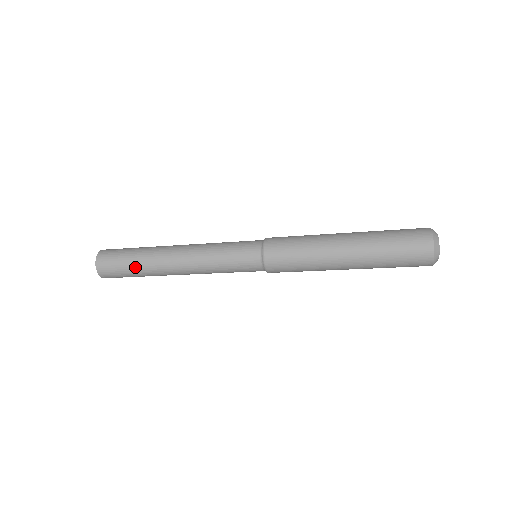
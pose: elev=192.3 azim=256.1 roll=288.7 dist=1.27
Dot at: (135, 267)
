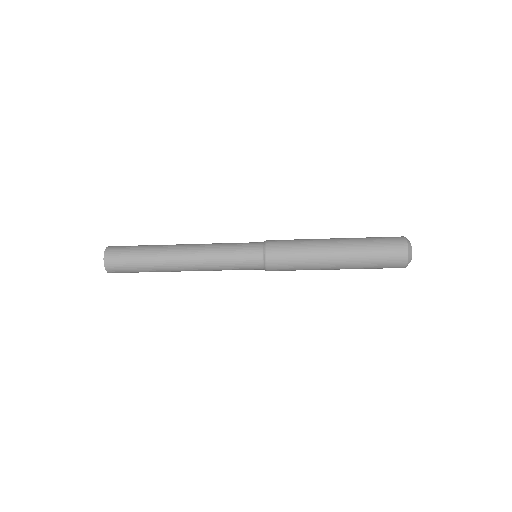
Dot at: (144, 250)
